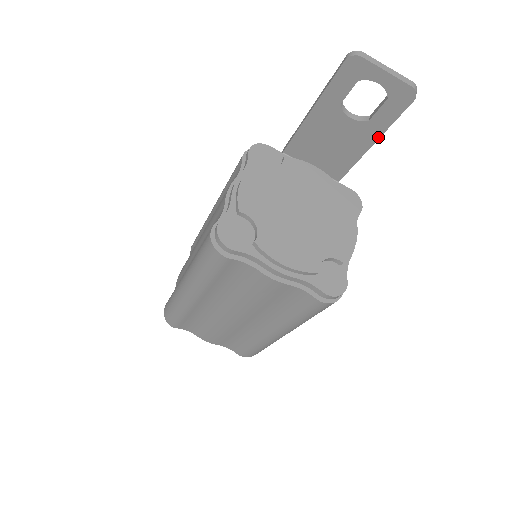
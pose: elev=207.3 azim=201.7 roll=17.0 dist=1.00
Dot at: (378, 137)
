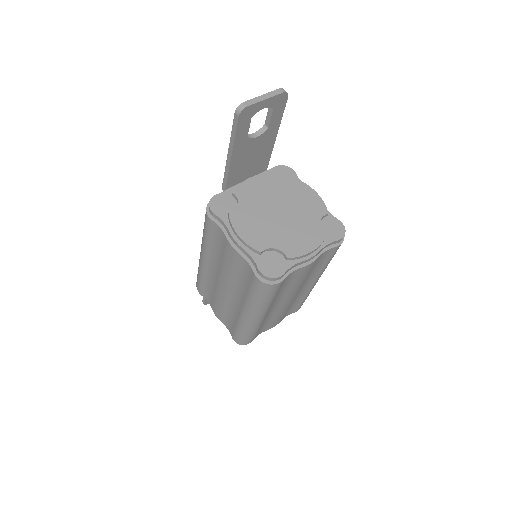
Dot at: (277, 130)
